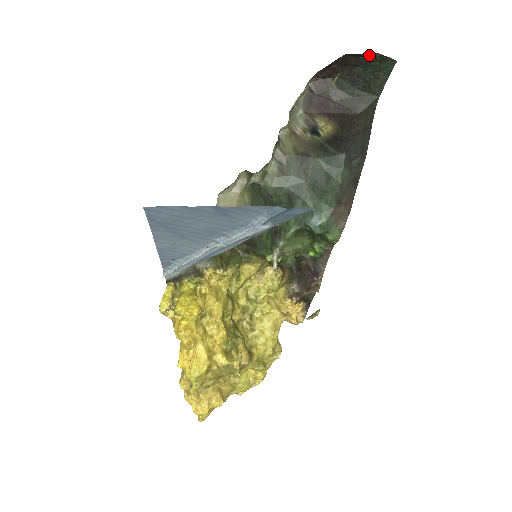
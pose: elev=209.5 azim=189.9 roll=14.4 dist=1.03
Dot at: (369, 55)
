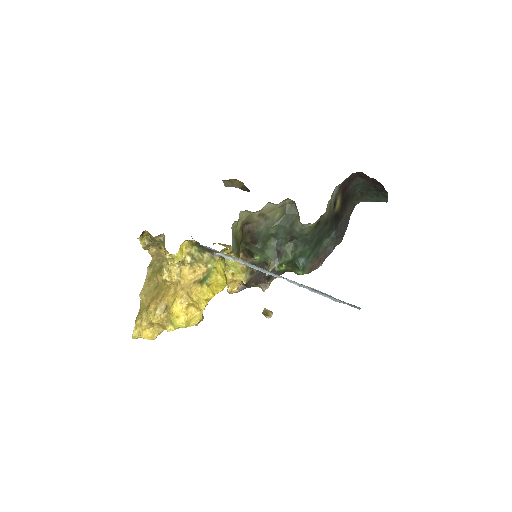
Dot at: (385, 191)
